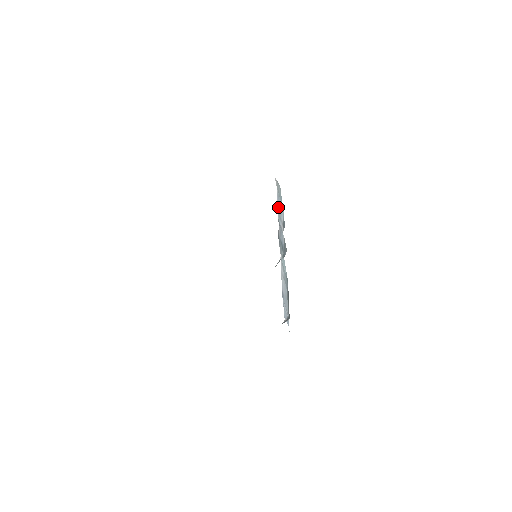
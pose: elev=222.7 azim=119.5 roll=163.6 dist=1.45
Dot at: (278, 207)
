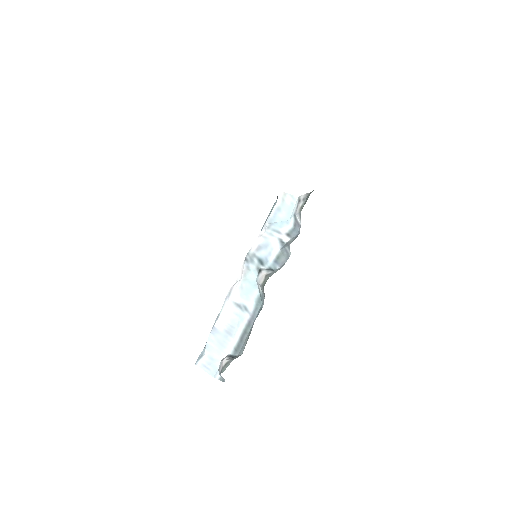
Dot at: (272, 220)
